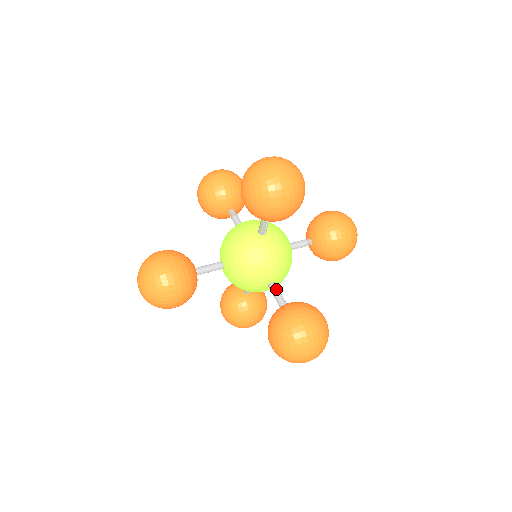
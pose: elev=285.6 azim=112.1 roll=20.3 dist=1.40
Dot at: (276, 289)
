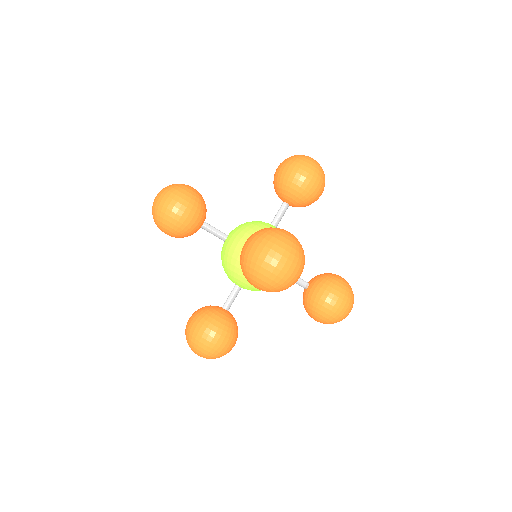
Dot at: occluded
